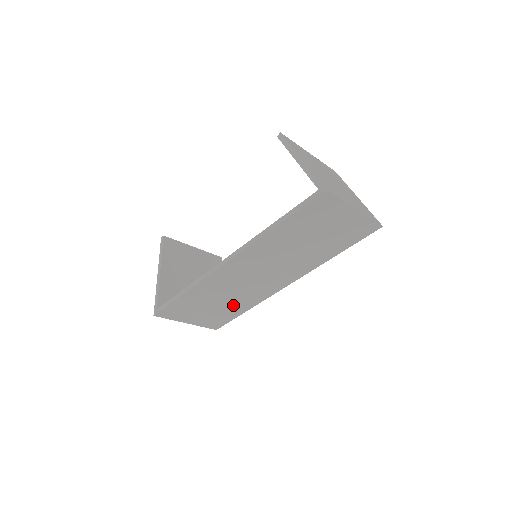
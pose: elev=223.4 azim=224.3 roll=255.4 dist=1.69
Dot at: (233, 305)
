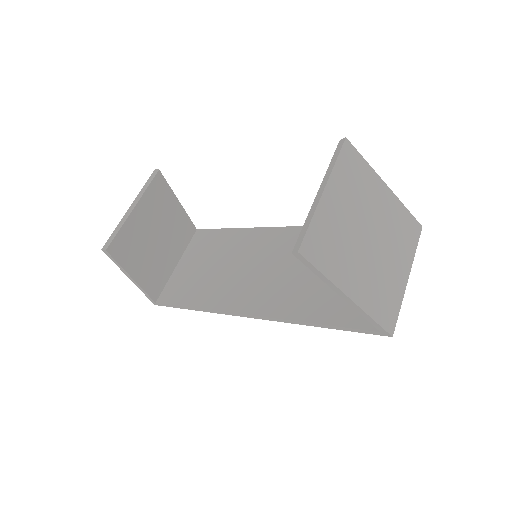
Dot at: occluded
